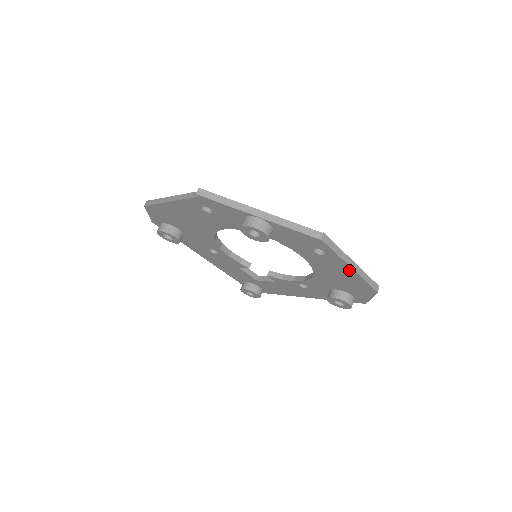
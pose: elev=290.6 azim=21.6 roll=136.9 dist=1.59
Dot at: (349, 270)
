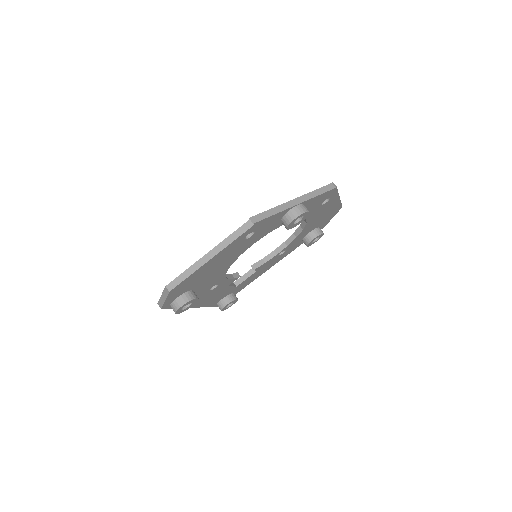
Dot at: (336, 202)
